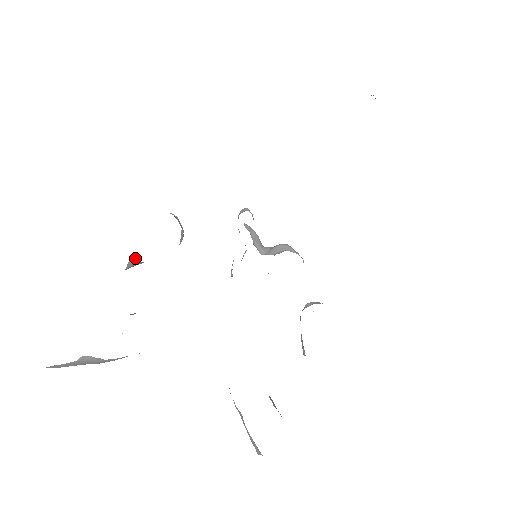
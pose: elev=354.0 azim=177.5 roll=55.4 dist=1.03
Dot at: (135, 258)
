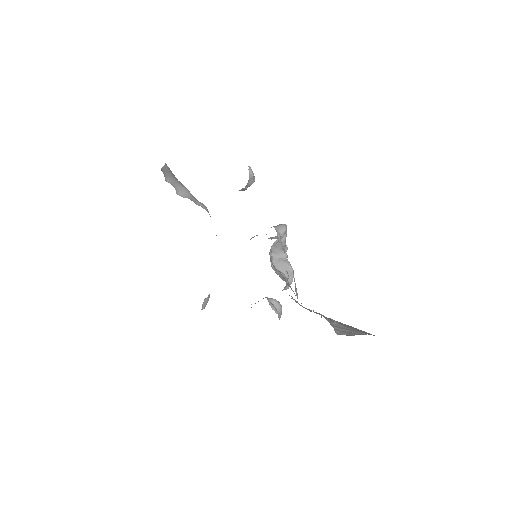
Dot at: occluded
